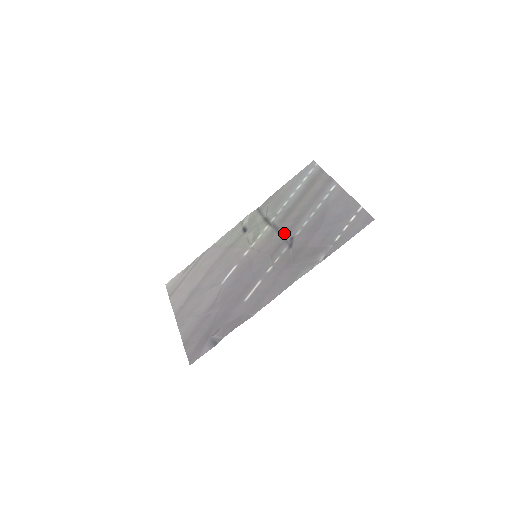
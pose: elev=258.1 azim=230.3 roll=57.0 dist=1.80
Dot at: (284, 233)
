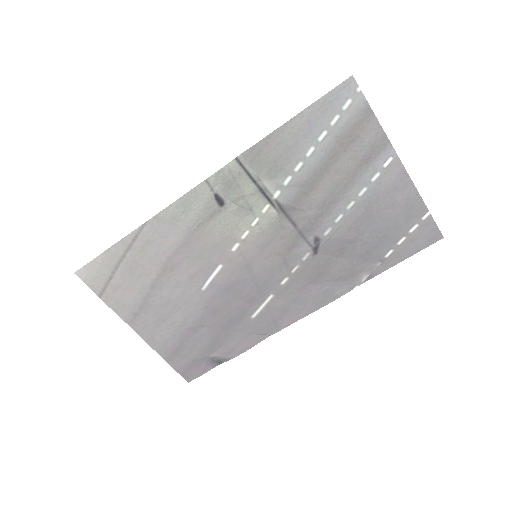
Dot at: (302, 226)
